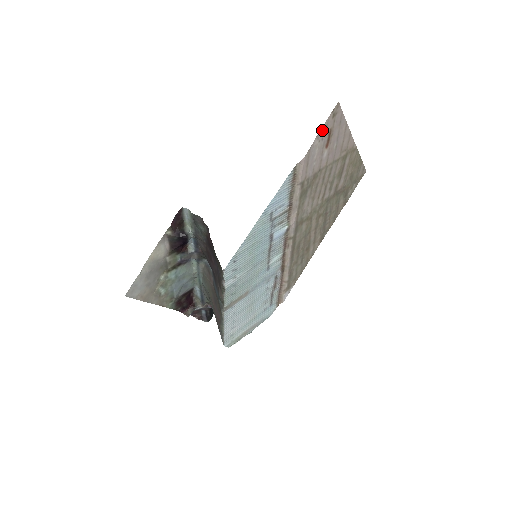
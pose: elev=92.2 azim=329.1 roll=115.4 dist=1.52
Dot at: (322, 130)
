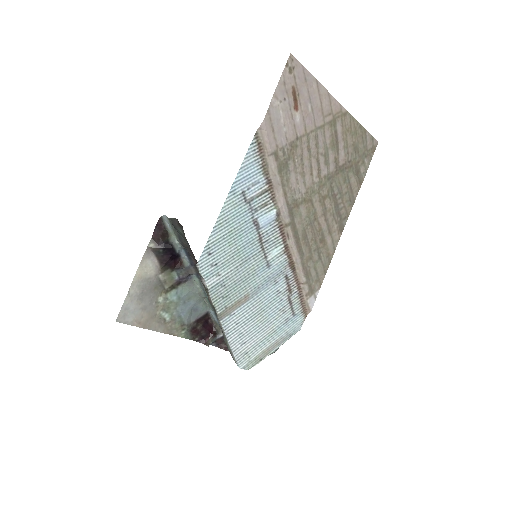
Dot at: (279, 88)
